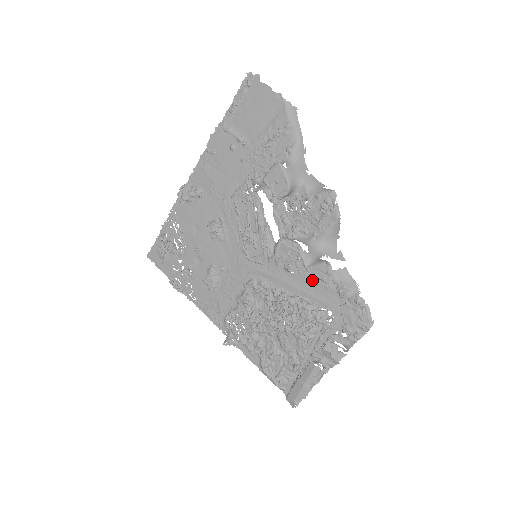
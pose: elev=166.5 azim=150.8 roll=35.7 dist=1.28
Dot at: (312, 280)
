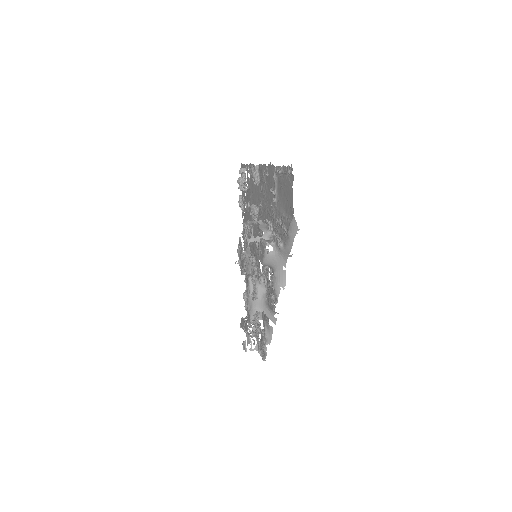
Dot at: occluded
